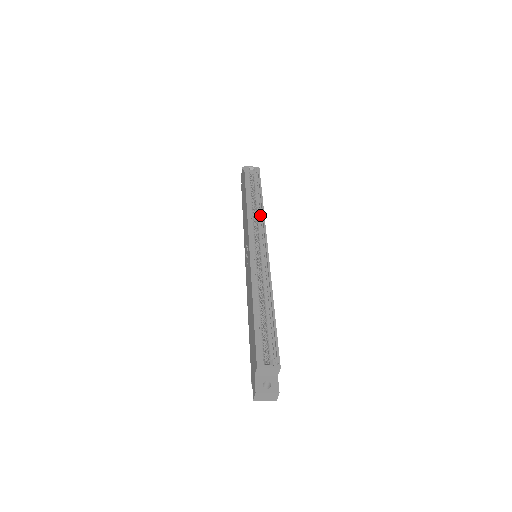
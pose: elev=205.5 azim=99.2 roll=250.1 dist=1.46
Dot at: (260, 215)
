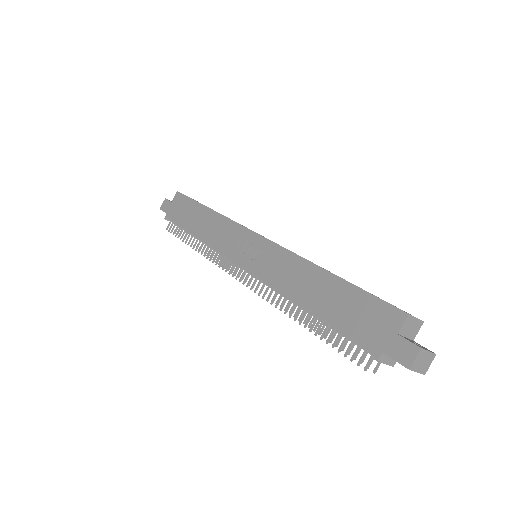
Dot at: occluded
